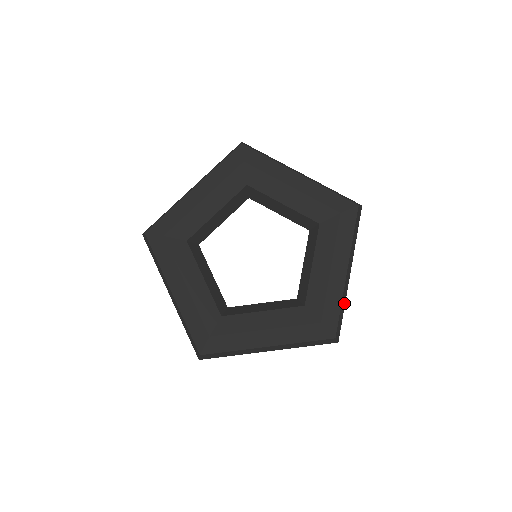
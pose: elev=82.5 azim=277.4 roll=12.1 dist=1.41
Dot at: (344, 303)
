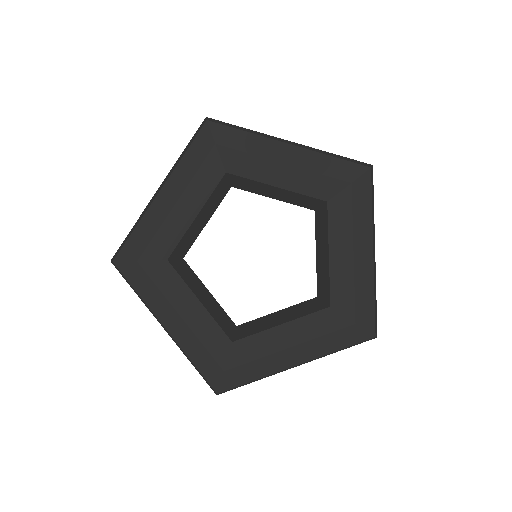
Dot at: occluded
